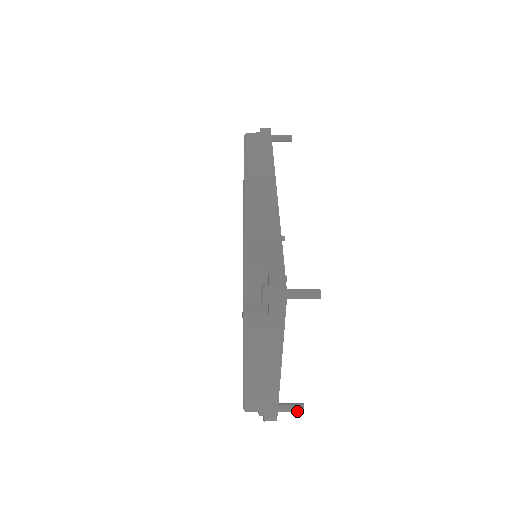
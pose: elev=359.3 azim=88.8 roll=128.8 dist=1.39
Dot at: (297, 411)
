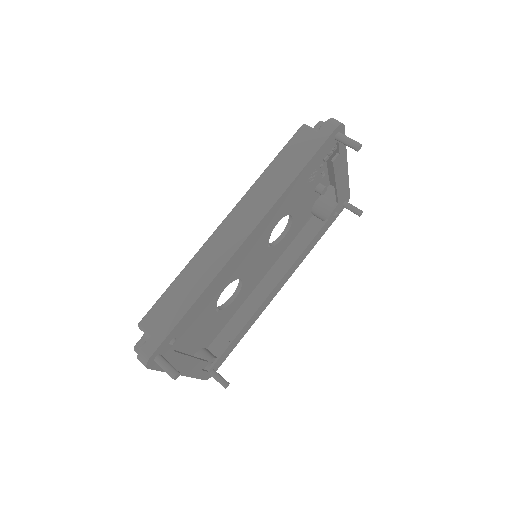
Dot at: (222, 385)
